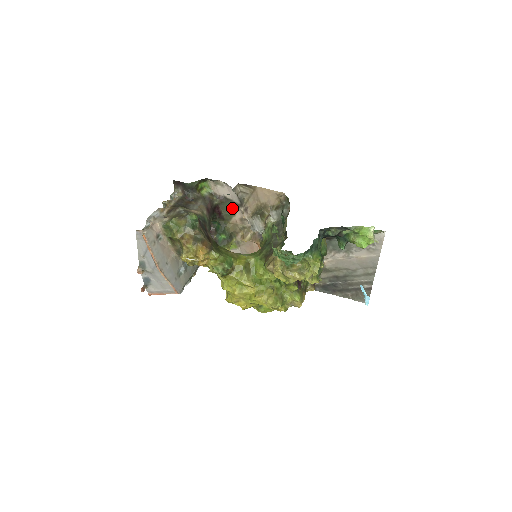
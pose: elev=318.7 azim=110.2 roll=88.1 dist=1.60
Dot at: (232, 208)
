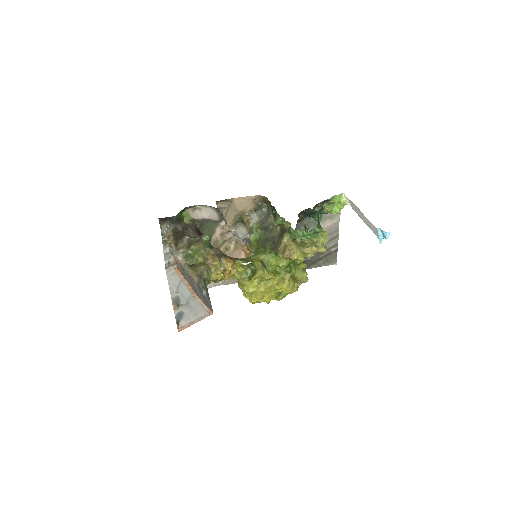
Dot at: (211, 227)
